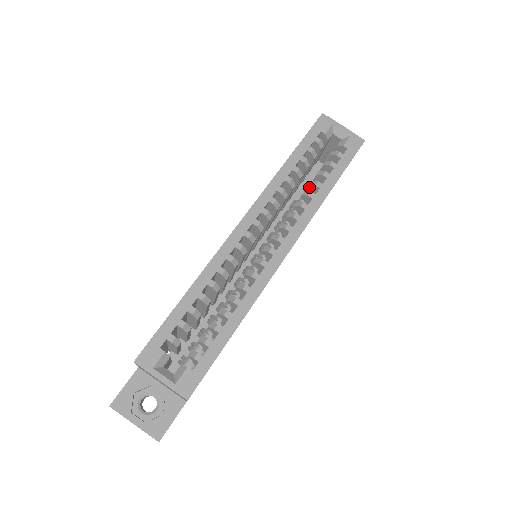
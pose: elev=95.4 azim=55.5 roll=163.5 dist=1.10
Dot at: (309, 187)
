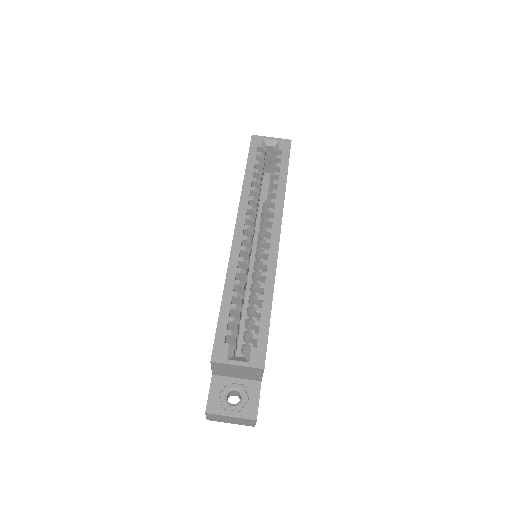
Dot at: (269, 188)
